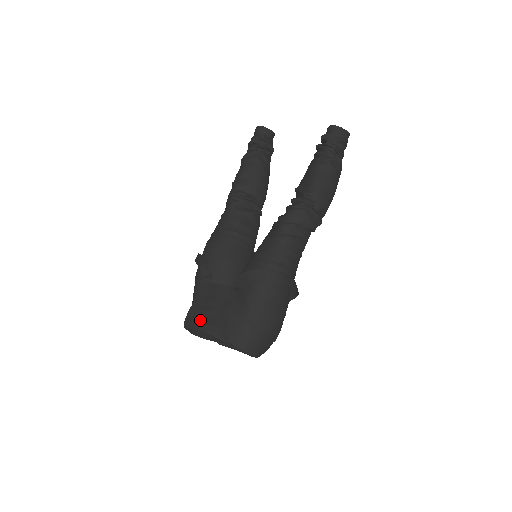
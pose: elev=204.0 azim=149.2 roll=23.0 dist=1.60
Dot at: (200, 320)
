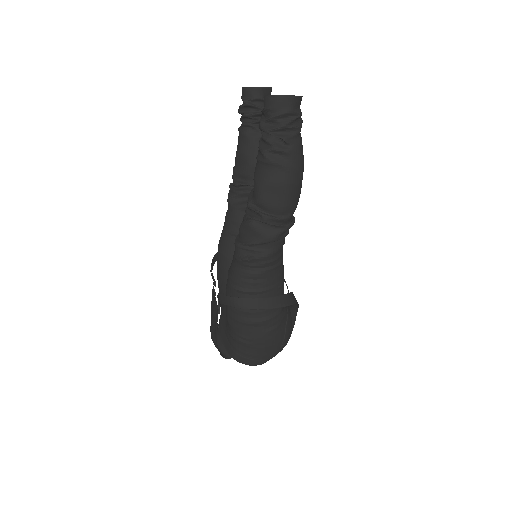
Dot at: (210, 327)
